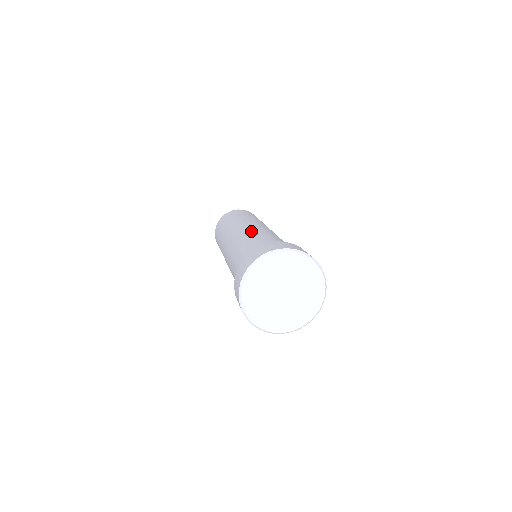
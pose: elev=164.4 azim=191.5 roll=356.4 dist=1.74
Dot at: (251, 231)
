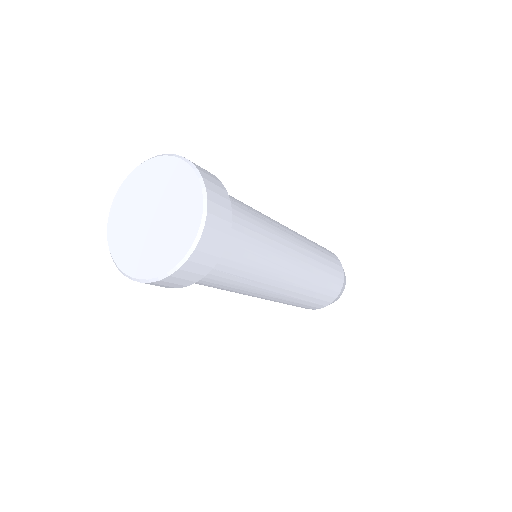
Dot at: occluded
